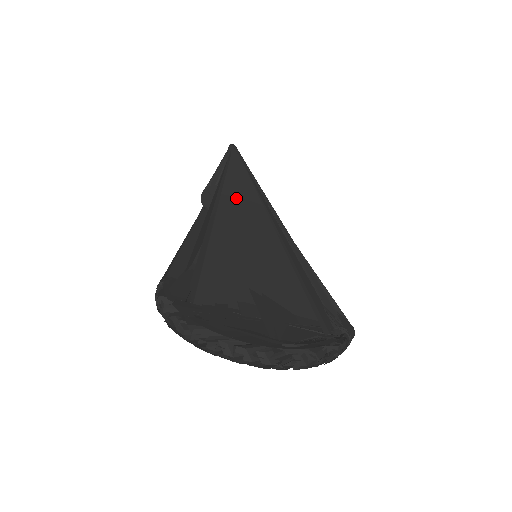
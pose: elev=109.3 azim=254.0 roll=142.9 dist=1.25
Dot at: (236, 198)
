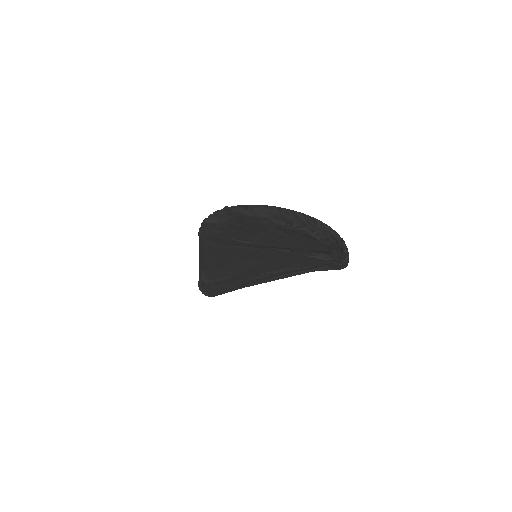
Dot at: occluded
